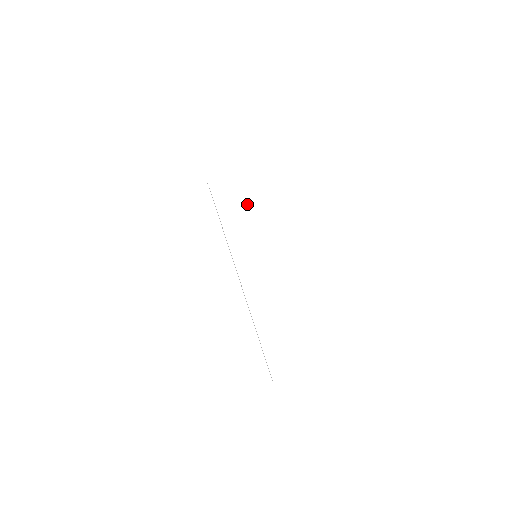
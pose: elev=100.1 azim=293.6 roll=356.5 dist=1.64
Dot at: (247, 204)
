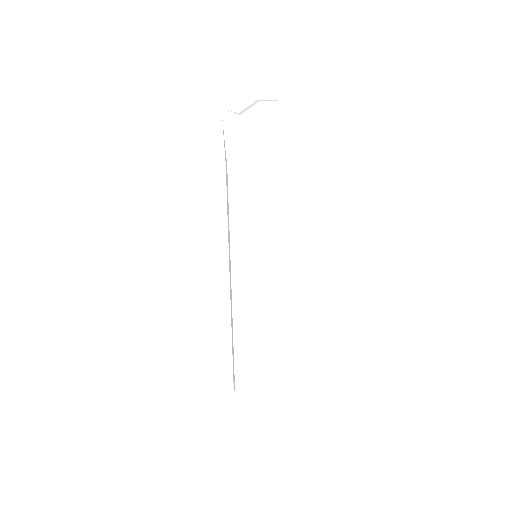
Dot at: (264, 195)
